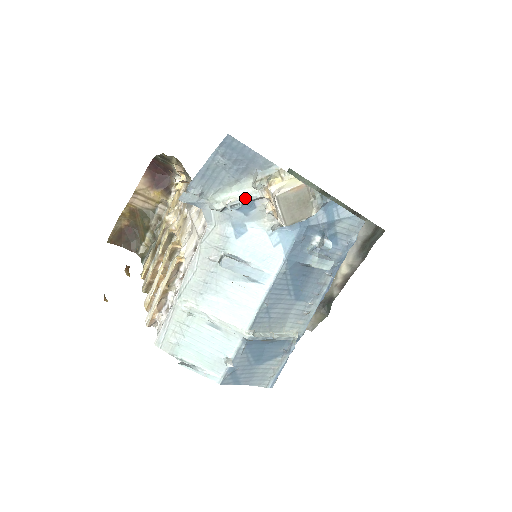
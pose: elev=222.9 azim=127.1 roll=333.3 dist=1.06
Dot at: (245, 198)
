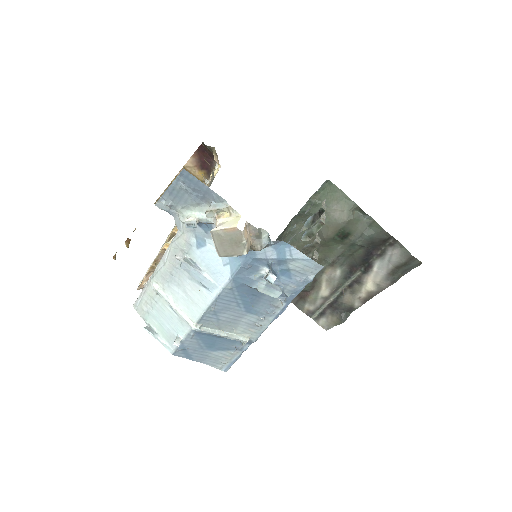
Dot at: (203, 220)
